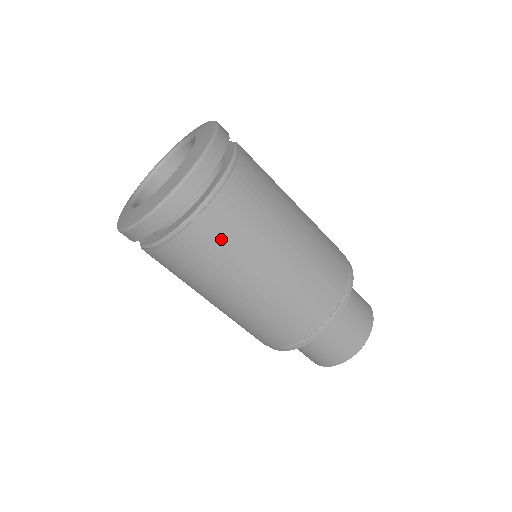
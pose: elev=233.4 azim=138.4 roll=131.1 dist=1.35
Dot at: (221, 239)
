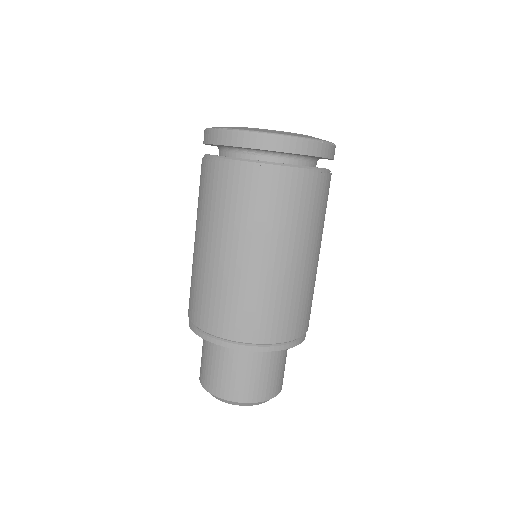
Dot at: (324, 202)
